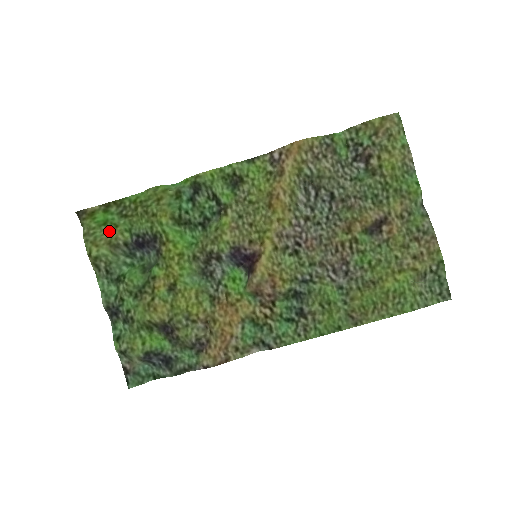
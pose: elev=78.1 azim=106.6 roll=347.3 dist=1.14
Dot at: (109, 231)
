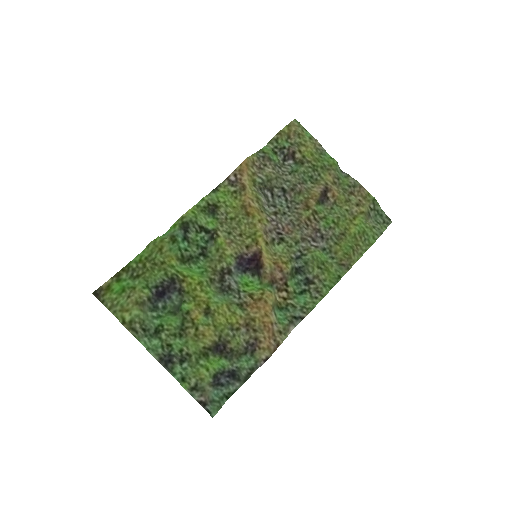
Dot at: (130, 295)
